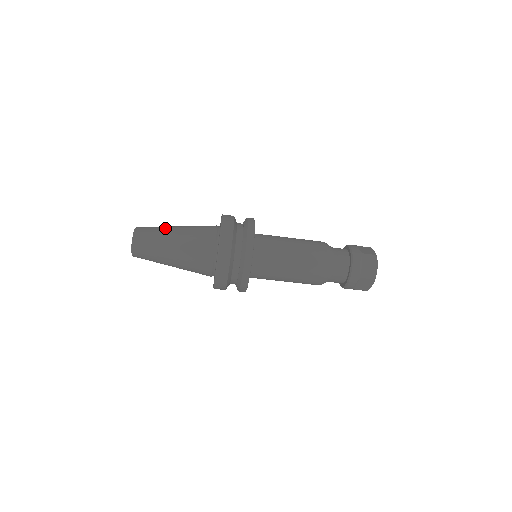
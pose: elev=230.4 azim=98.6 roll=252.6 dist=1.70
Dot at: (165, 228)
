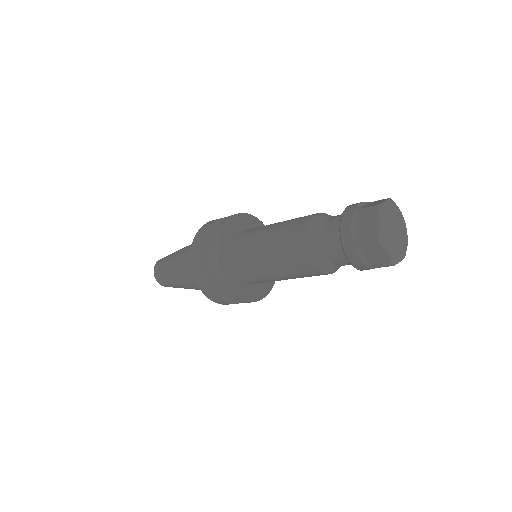
Dot at: (176, 251)
